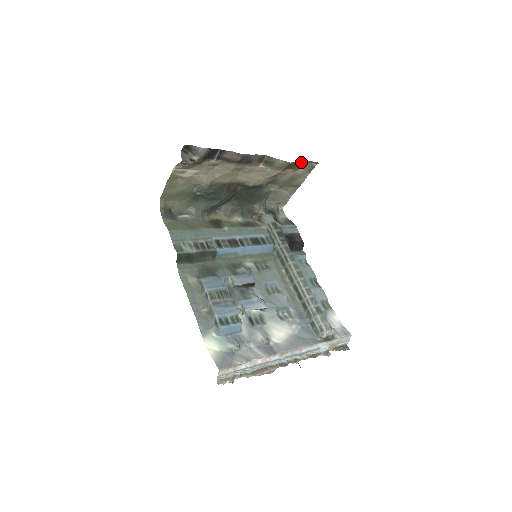
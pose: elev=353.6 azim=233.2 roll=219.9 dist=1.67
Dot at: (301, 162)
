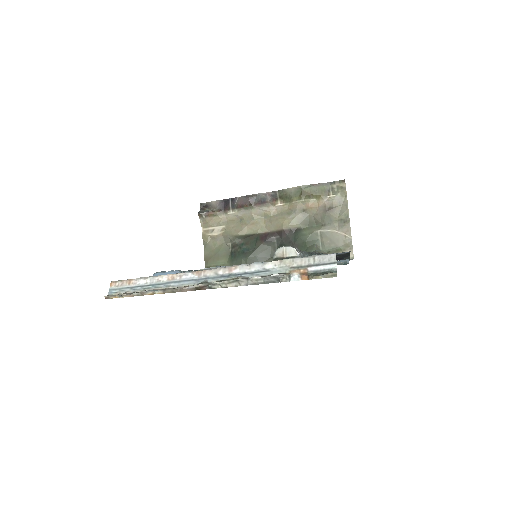
Dot at: (320, 185)
